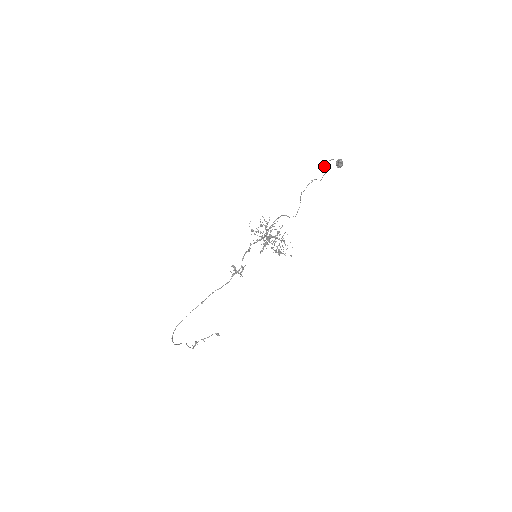
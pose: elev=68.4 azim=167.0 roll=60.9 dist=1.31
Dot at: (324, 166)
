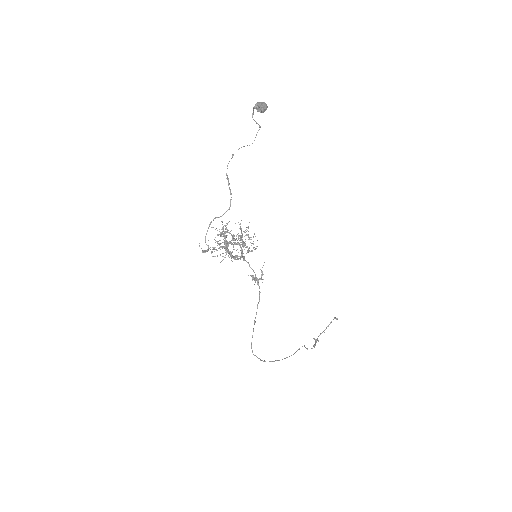
Dot at: occluded
